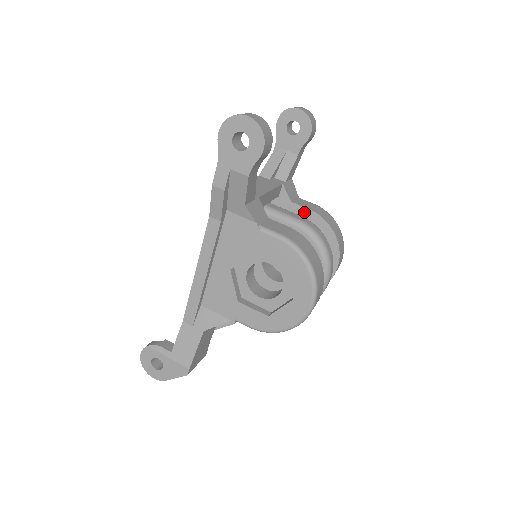
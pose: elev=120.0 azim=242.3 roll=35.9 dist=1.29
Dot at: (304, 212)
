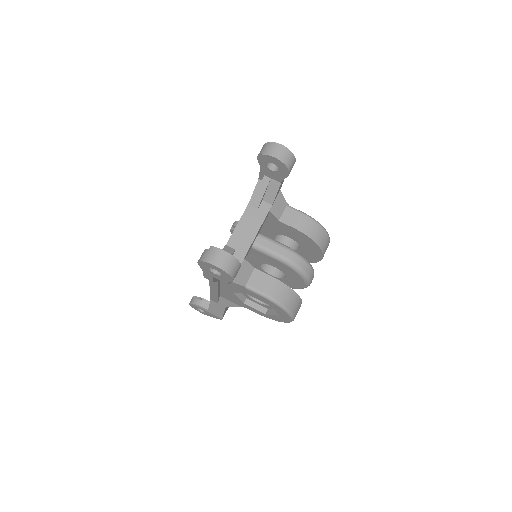
Dot at: (290, 228)
